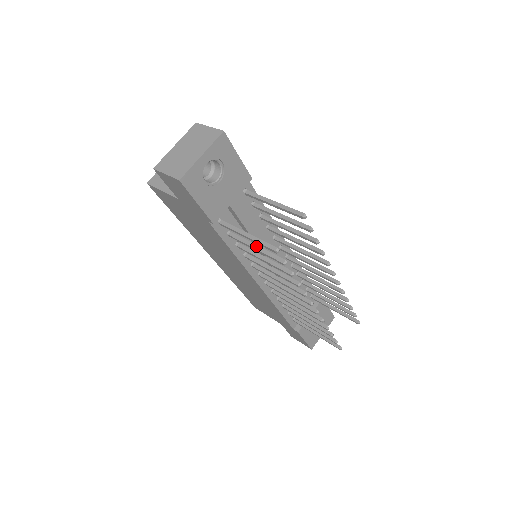
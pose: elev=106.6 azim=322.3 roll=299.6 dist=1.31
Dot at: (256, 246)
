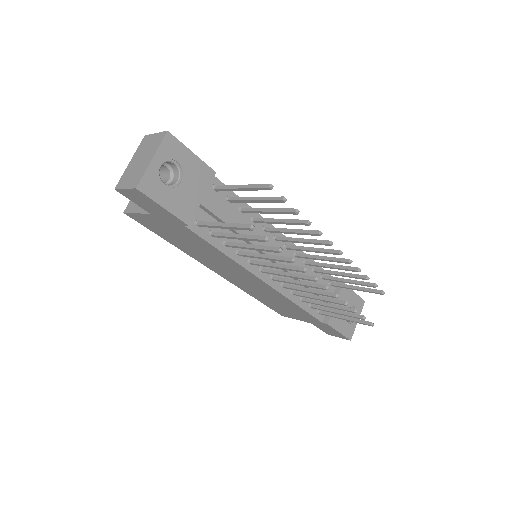
Dot at: (237, 235)
